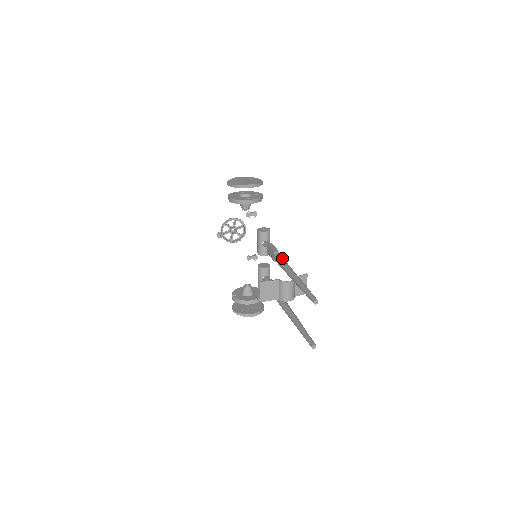
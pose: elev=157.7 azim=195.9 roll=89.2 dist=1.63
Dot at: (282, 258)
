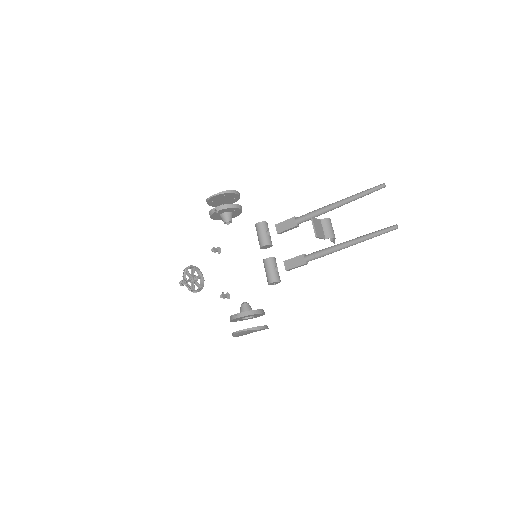
Dot at: (308, 213)
